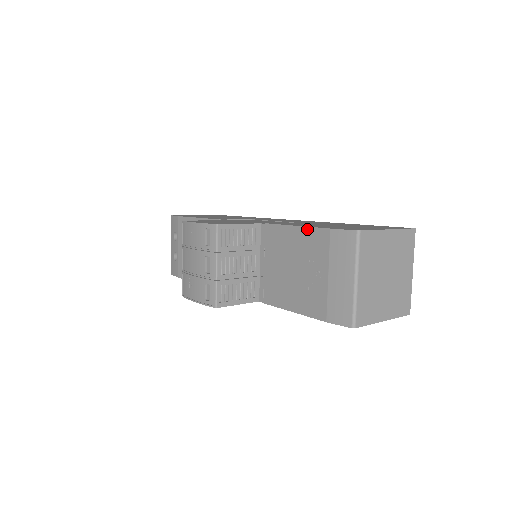
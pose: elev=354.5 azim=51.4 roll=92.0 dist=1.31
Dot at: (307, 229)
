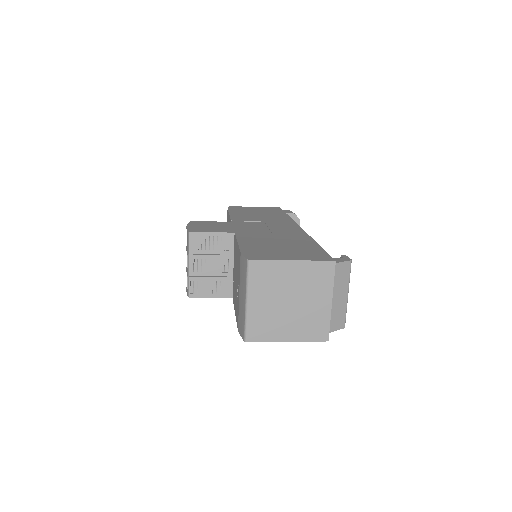
Dot at: (238, 248)
